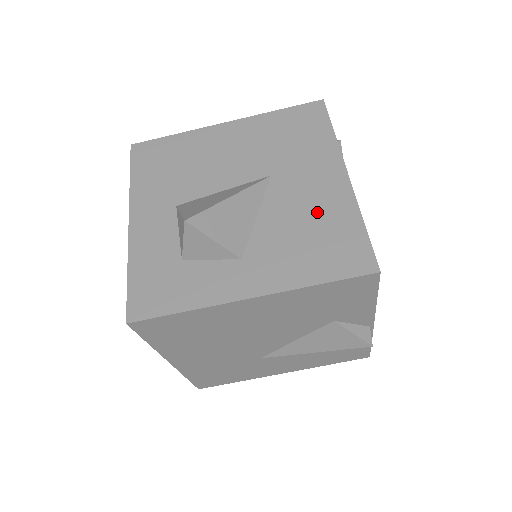
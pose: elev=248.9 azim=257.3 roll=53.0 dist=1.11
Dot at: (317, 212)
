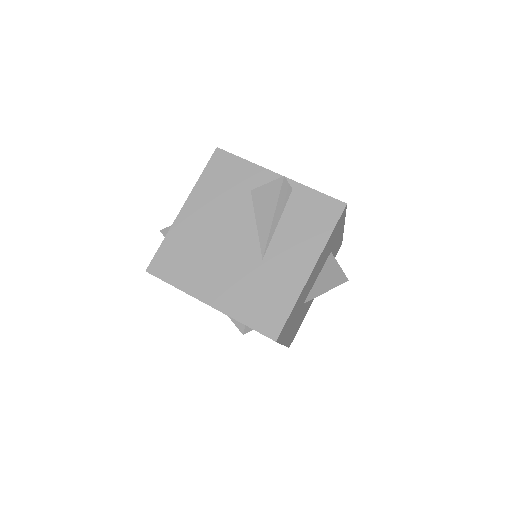
Dot at: occluded
